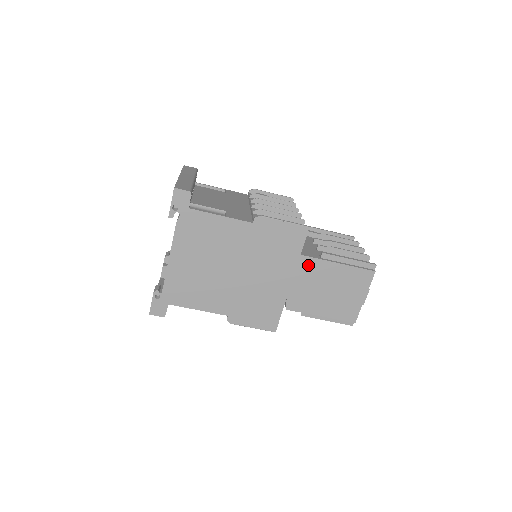
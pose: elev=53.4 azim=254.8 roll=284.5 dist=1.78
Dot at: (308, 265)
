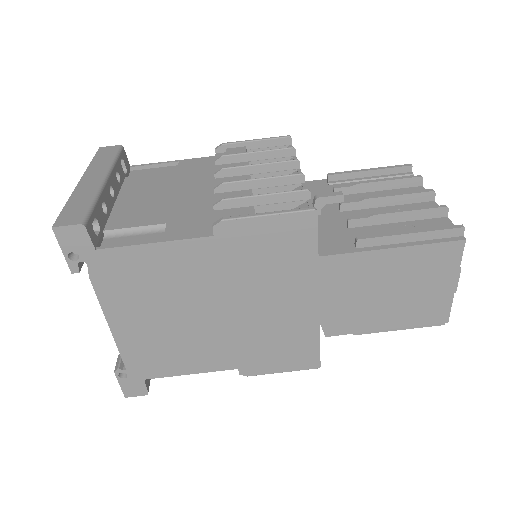
Dot at: (338, 267)
